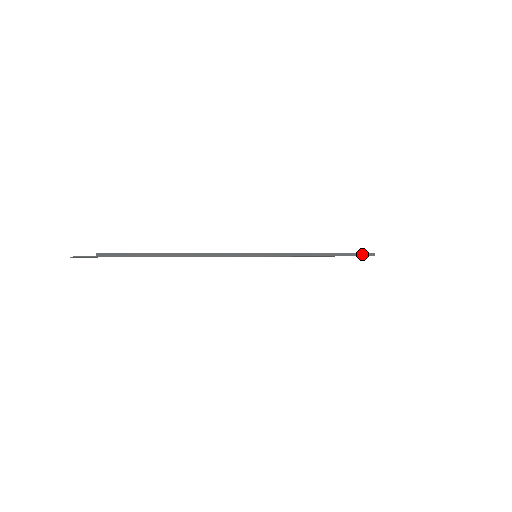
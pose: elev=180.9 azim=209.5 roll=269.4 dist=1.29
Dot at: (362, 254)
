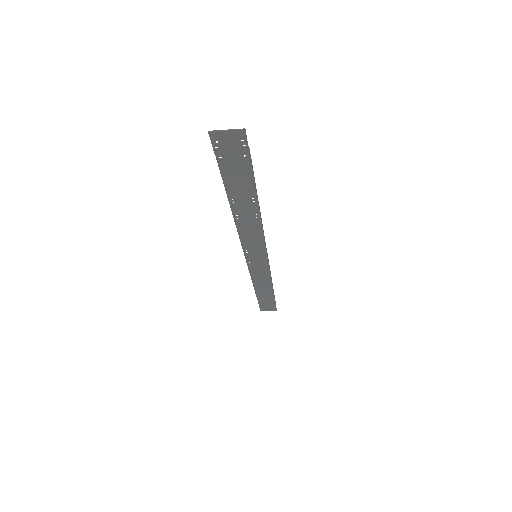
Dot at: occluded
